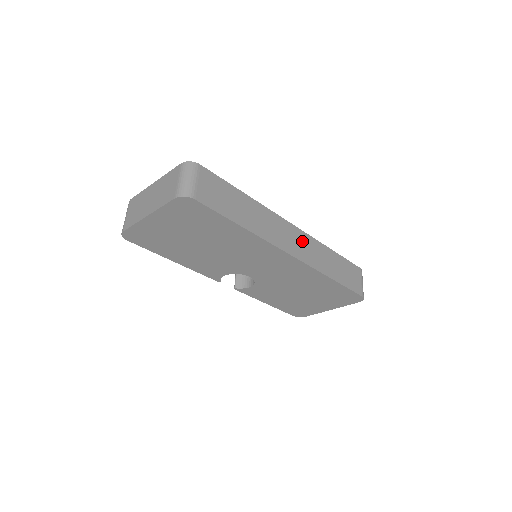
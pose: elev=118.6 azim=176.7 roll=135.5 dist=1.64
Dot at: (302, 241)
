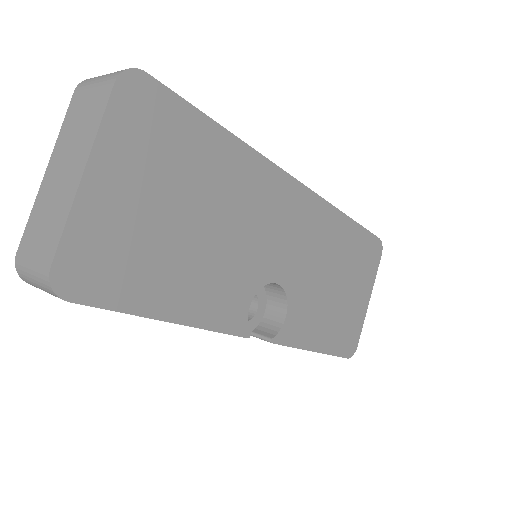
Dot at: occluded
